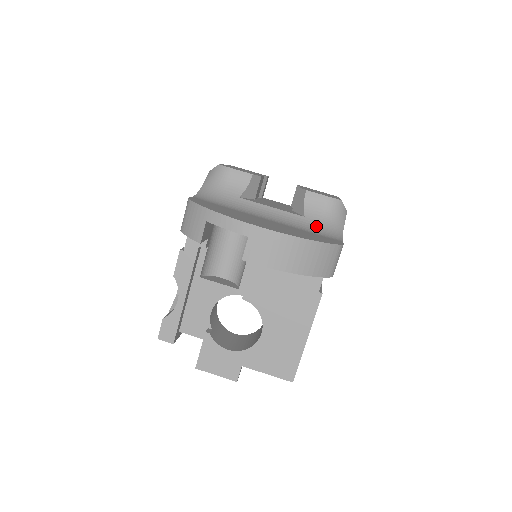
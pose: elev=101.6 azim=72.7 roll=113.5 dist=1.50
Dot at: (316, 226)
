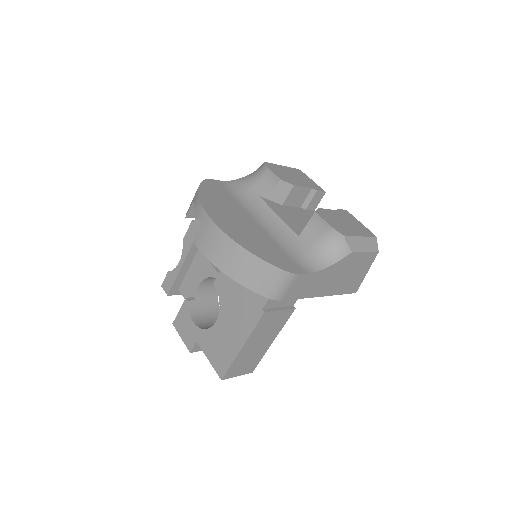
Dot at: (300, 249)
